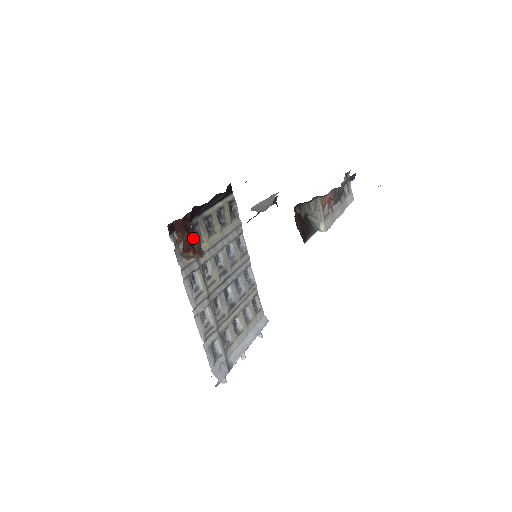
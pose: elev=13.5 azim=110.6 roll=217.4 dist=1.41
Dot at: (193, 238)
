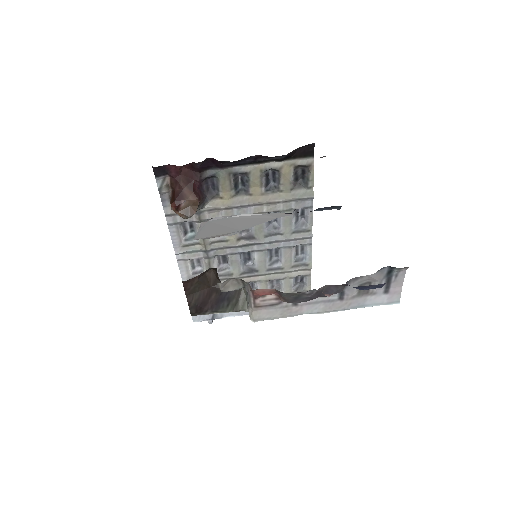
Dot at: (190, 192)
